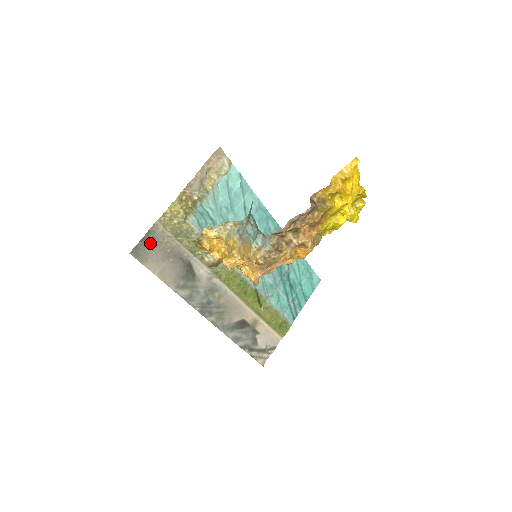
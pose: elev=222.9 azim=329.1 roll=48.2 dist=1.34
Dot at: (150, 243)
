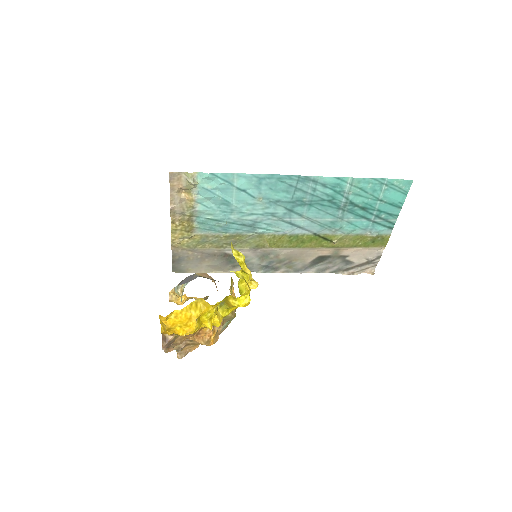
Dot at: (180, 261)
